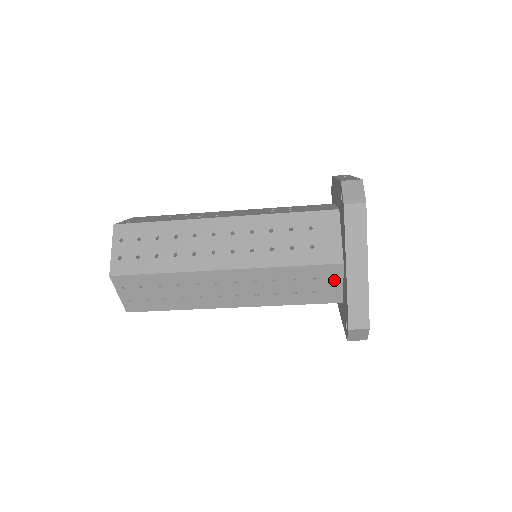
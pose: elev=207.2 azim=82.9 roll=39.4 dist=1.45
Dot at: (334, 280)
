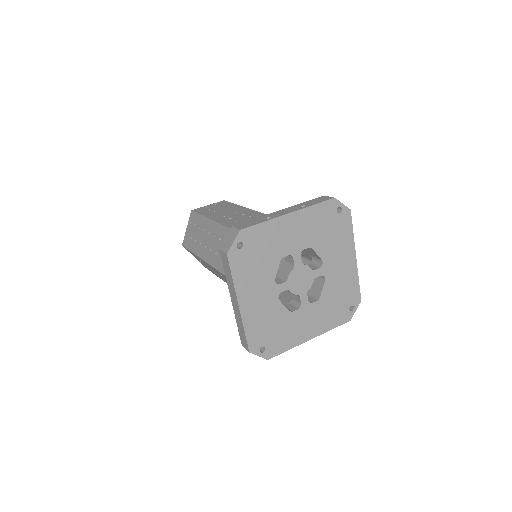
Dot at: occluded
